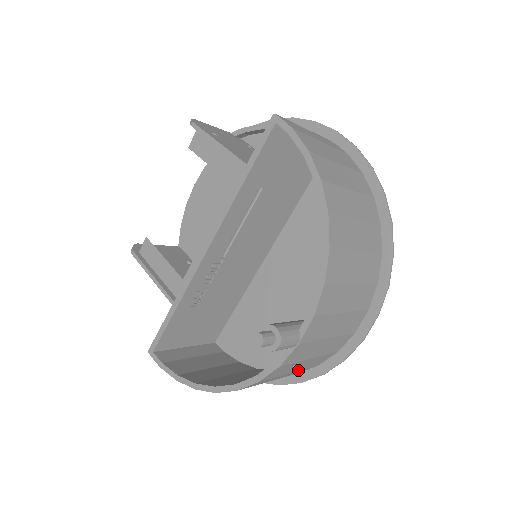
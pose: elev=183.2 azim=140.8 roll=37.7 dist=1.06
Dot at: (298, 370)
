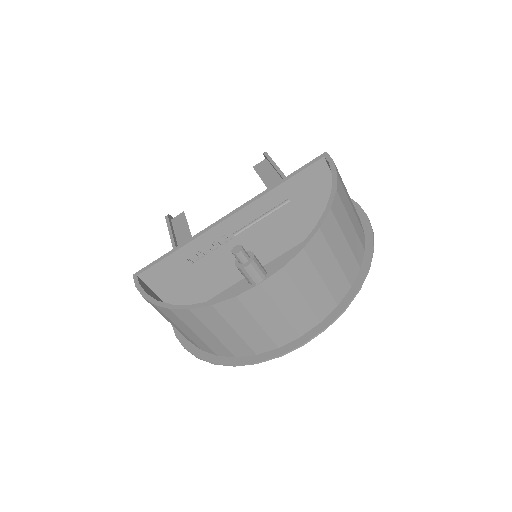
Dot at: (241, 336)
